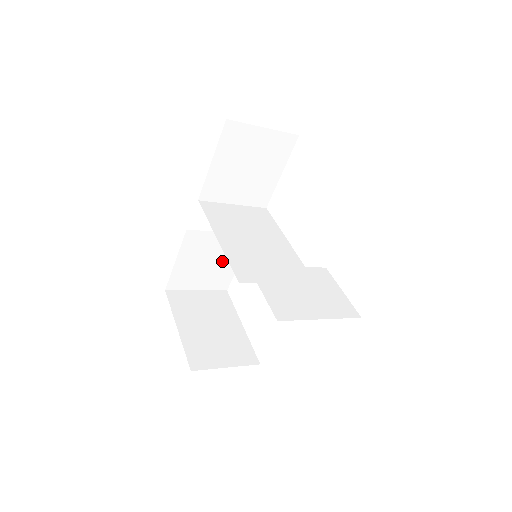
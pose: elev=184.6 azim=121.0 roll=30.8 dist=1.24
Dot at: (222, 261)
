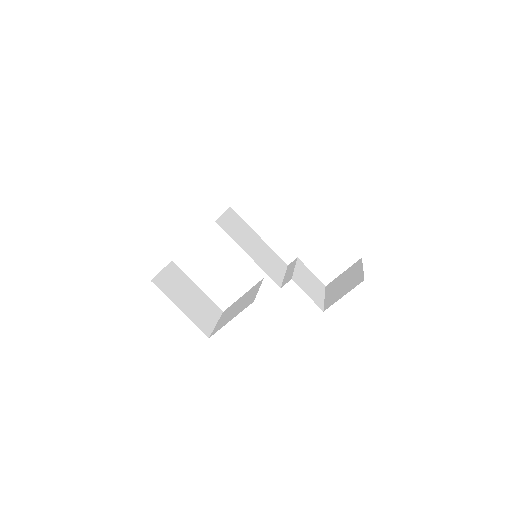
Dot at: occluded
